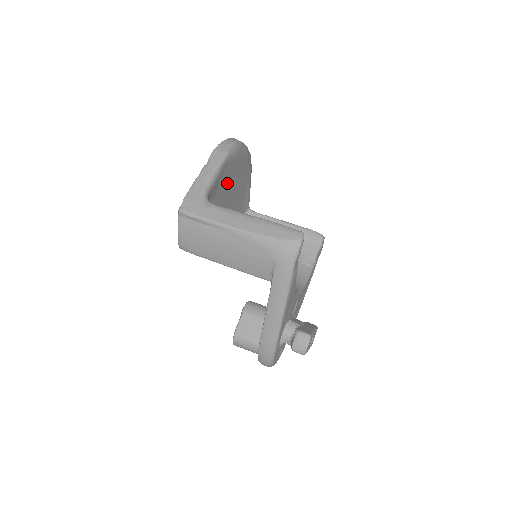
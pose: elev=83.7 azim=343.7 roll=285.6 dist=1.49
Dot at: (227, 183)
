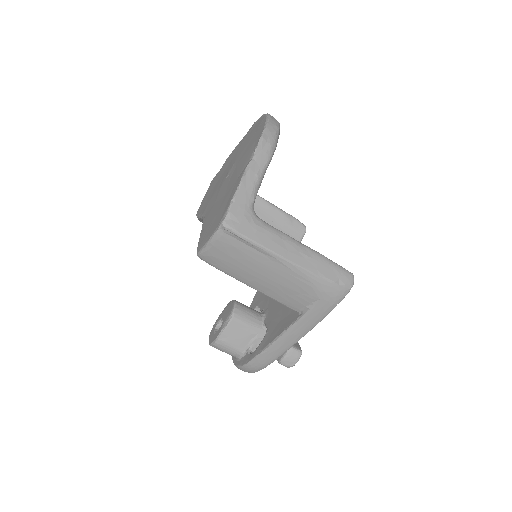
Dot at: occluded
